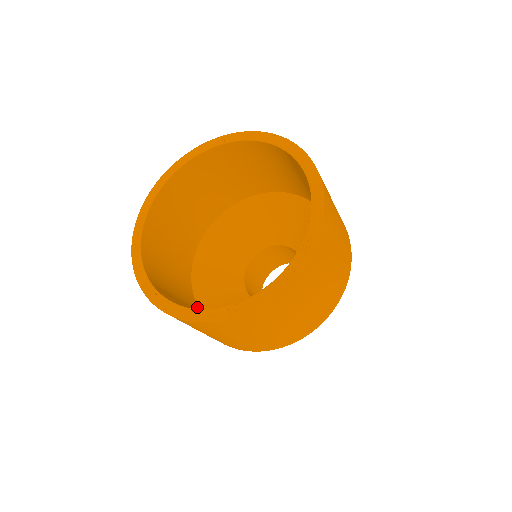
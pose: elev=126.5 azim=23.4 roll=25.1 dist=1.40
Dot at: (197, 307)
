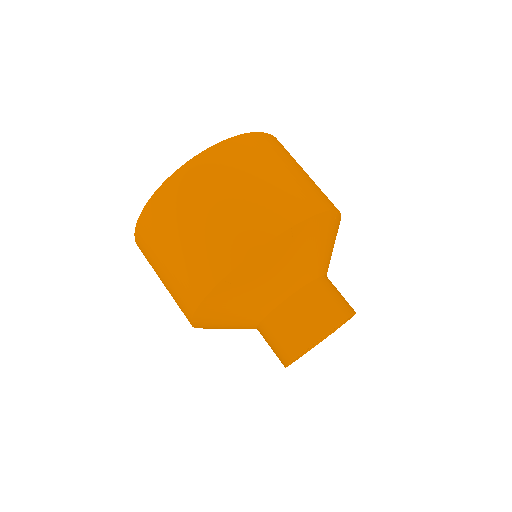
Dot at: occluded
